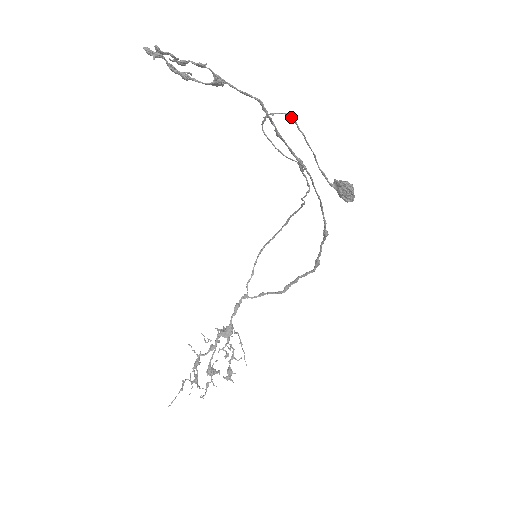
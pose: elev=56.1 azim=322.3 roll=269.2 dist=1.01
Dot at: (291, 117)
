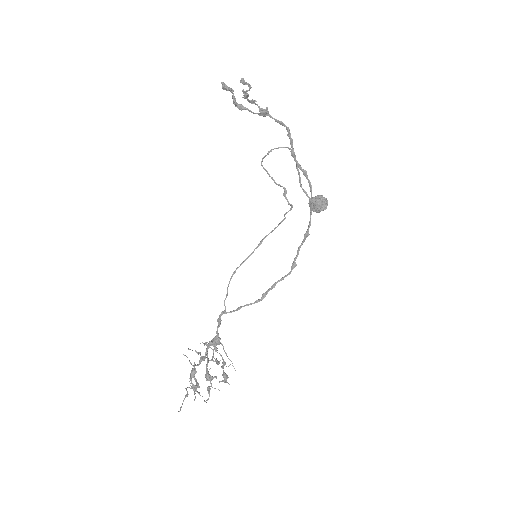
Dot at: occluded
